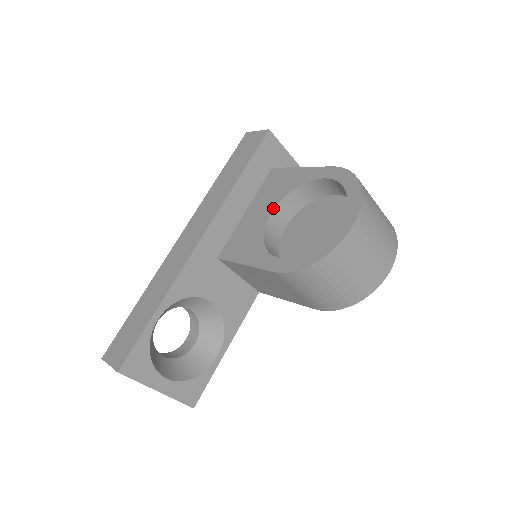
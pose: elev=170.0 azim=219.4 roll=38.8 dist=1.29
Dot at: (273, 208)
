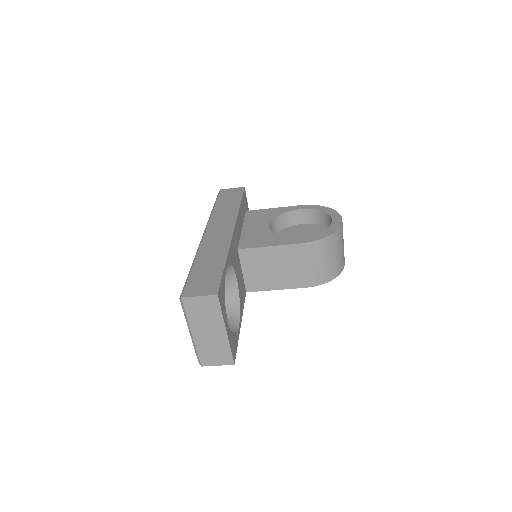
Dot at: (269, 223)
